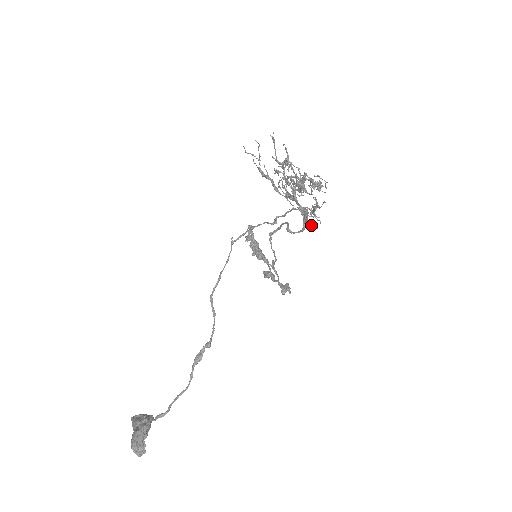
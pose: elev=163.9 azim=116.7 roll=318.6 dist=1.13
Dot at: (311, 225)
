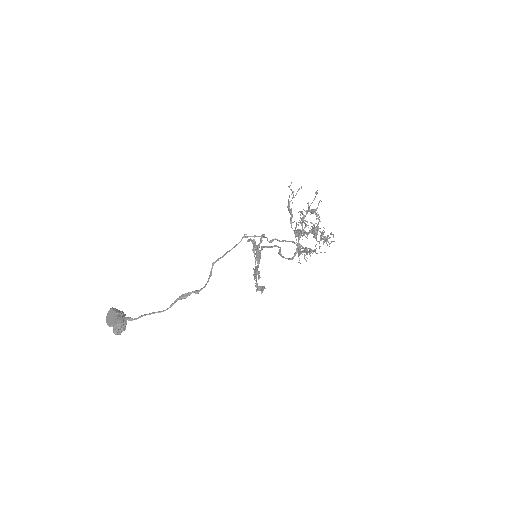
Dot at: occluded
